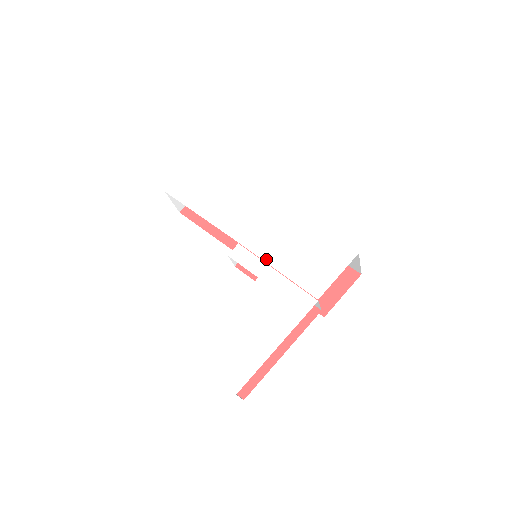
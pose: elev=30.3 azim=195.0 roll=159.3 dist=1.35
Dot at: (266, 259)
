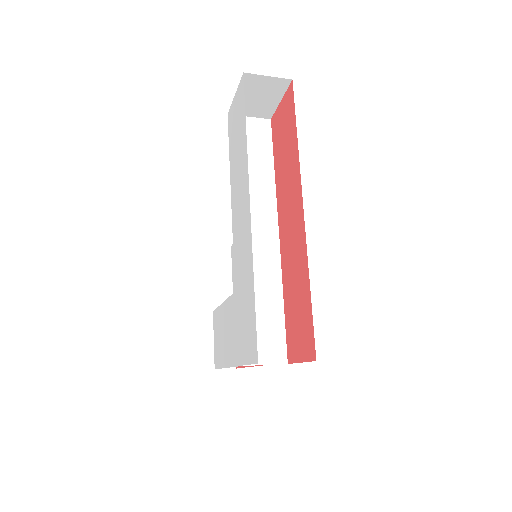
Dot at: (235, 282)
